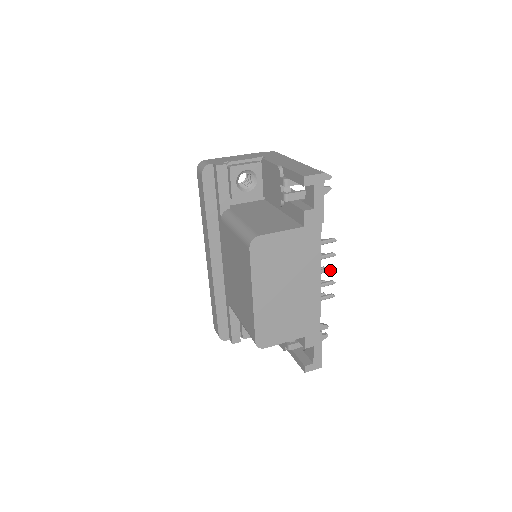
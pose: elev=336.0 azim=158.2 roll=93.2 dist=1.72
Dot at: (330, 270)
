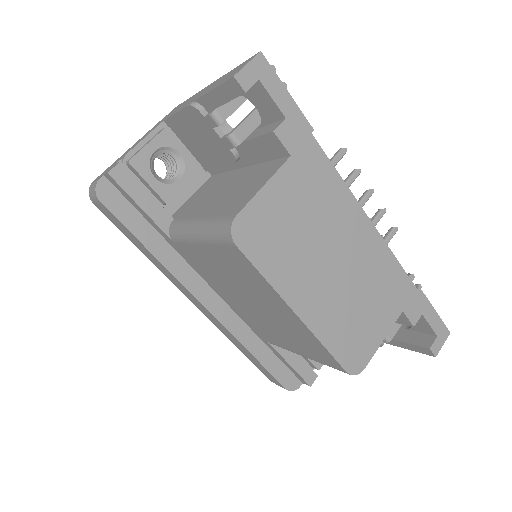
Dot at: (368, 197)
